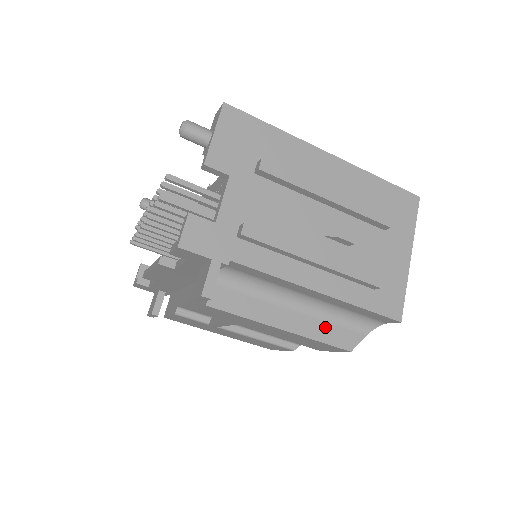
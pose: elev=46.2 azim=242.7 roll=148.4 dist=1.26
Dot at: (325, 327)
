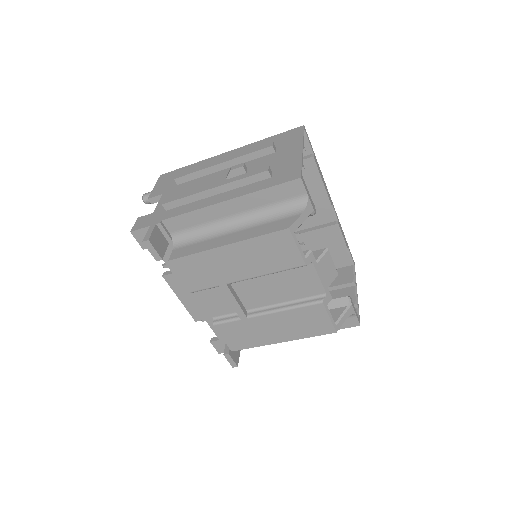
Dot at: (262, 228)
